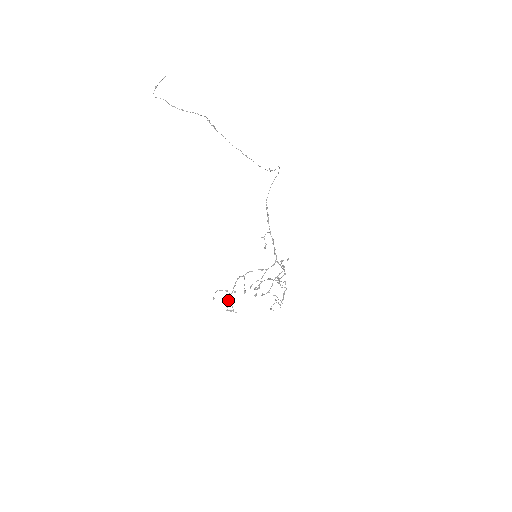
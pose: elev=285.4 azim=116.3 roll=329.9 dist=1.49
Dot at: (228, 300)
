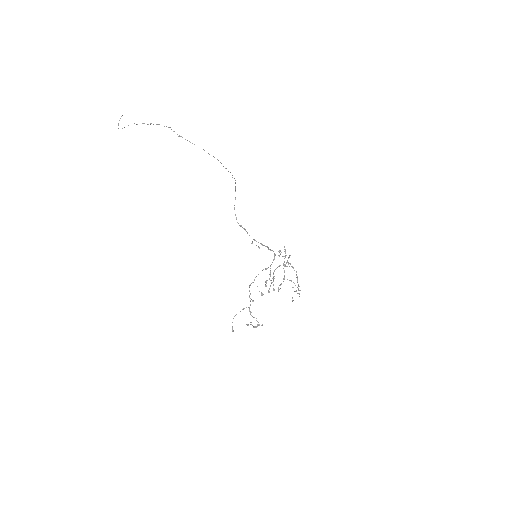
Dot at: (250, 314)
